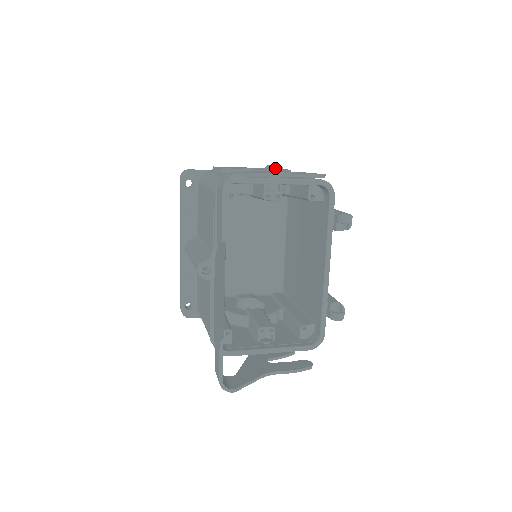
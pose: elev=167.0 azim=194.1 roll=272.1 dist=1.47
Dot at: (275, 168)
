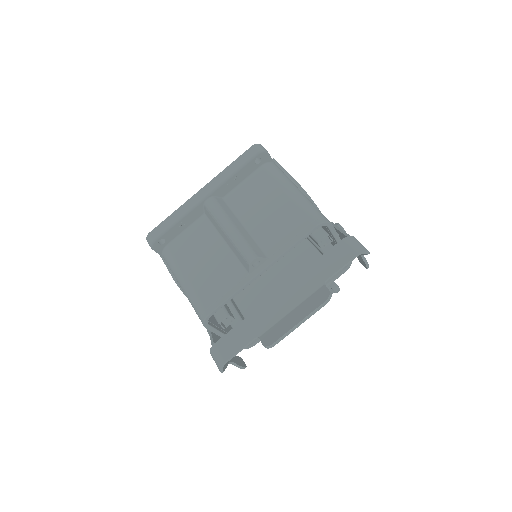
Dot at: occluded
